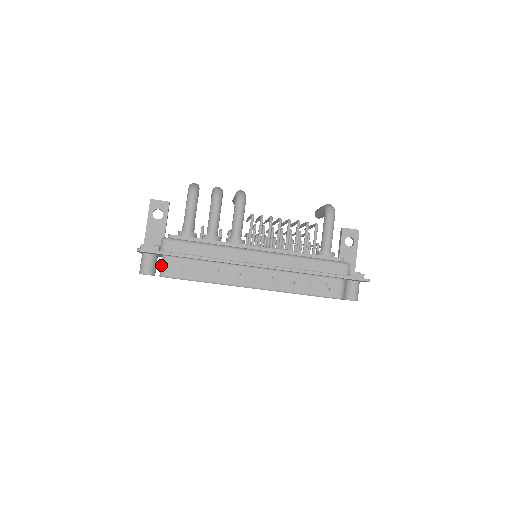
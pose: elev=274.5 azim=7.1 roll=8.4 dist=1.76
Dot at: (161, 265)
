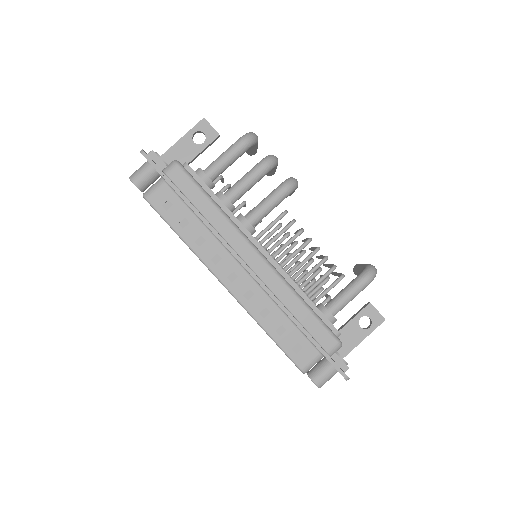
Dot at: (152, 185)
